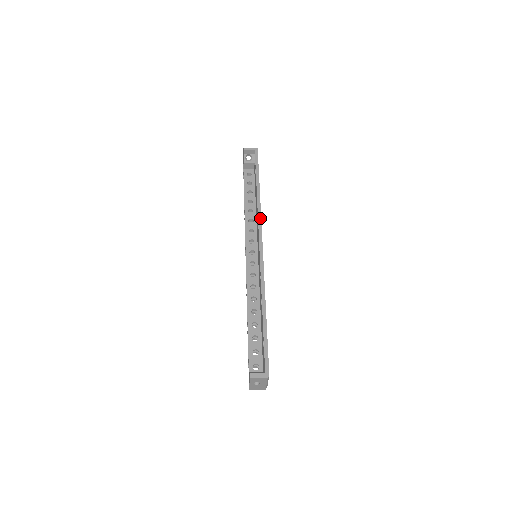
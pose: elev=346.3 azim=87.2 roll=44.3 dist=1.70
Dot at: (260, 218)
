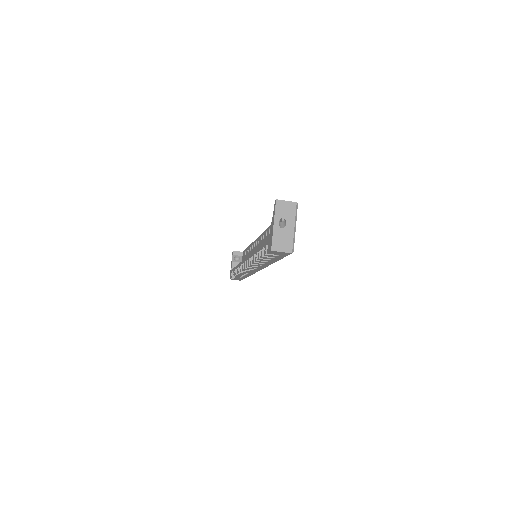
Dot at: occluded
